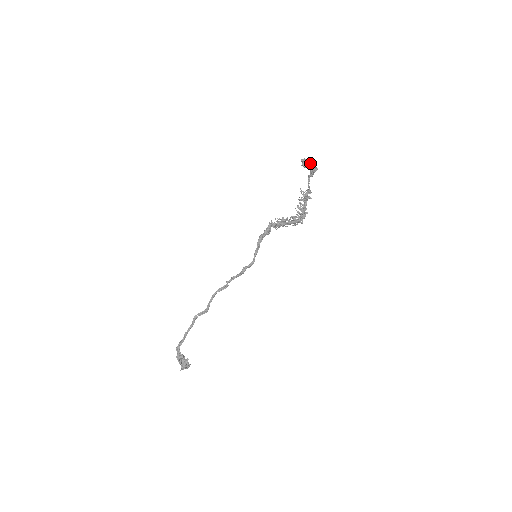
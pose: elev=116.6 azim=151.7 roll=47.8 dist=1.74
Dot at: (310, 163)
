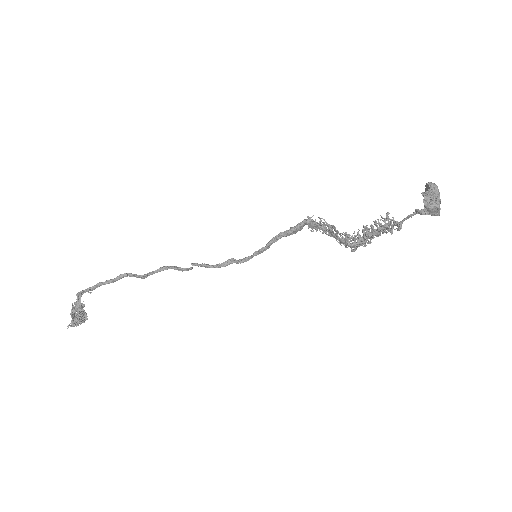
Dot at: (438, 203)
